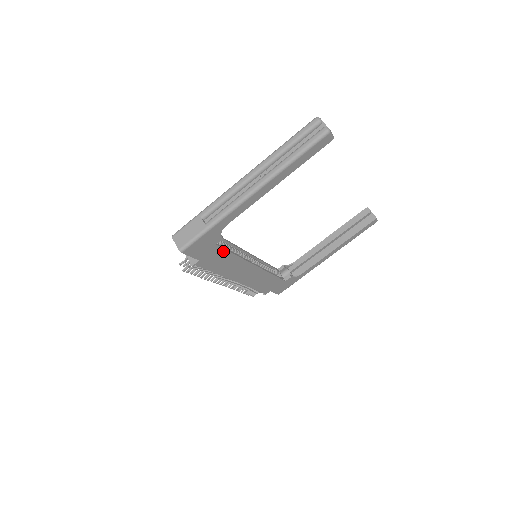
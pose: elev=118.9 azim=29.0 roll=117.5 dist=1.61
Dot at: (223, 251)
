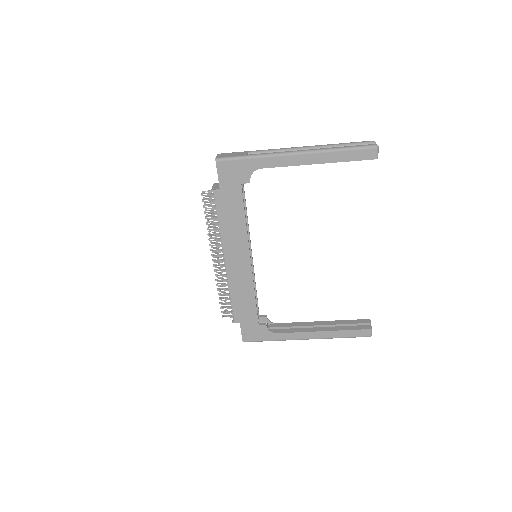
Dot at: (241, 201)
